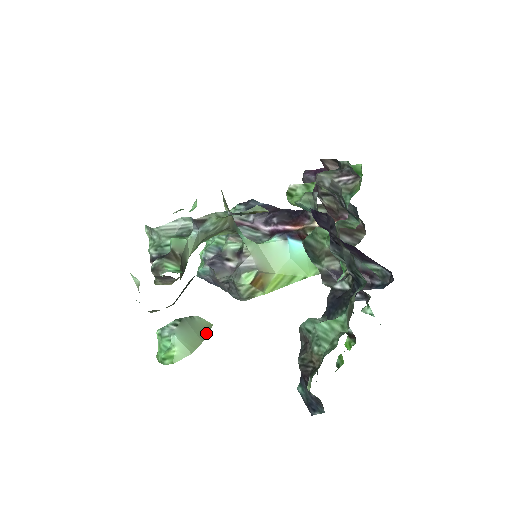
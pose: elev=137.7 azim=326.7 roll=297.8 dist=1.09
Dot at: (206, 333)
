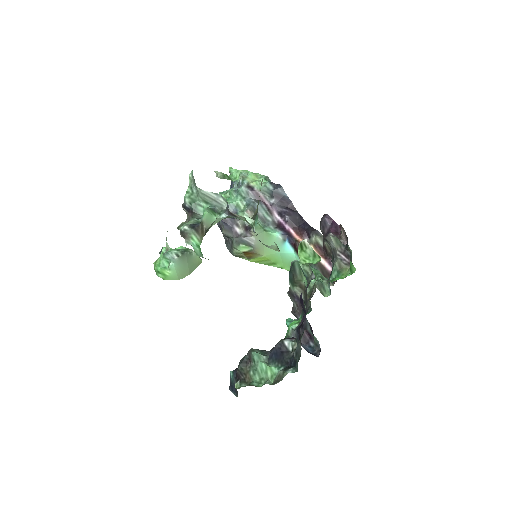
Dot at: (195, 268)
